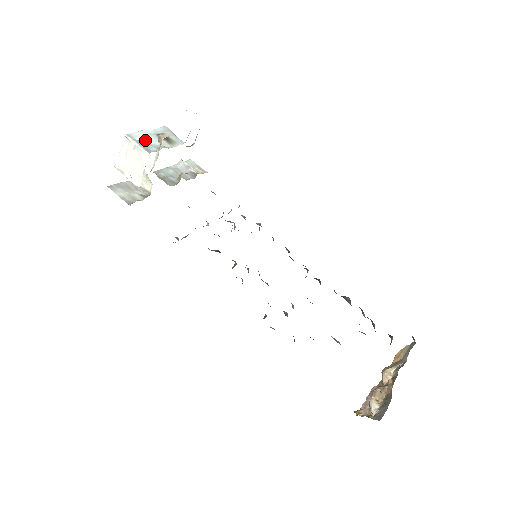
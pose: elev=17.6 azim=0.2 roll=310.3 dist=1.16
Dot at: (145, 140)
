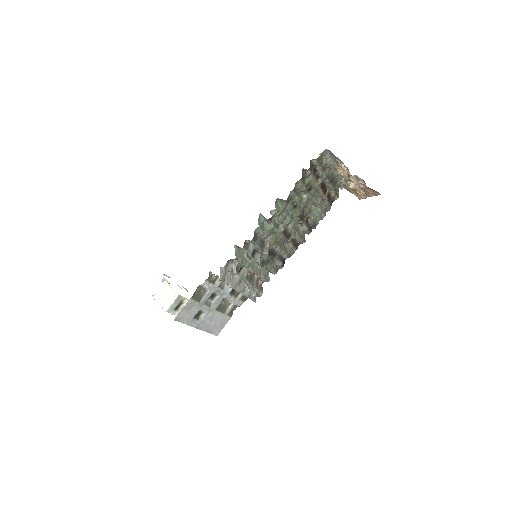
Dot at: occluded
